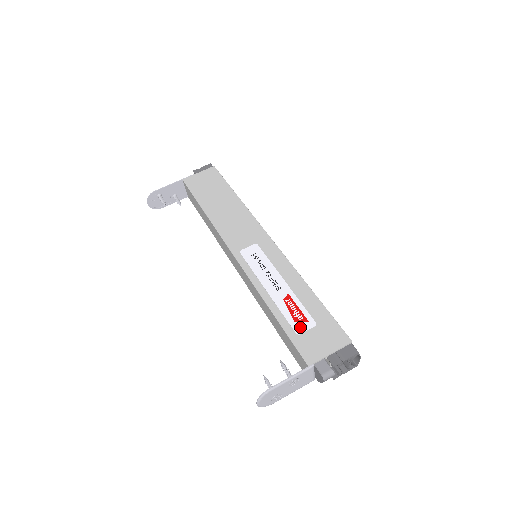
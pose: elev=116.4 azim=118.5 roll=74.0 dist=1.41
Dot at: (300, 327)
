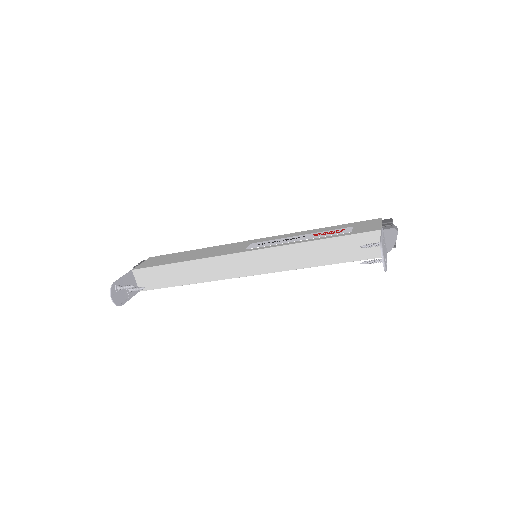
Dot at: (346, 231)
